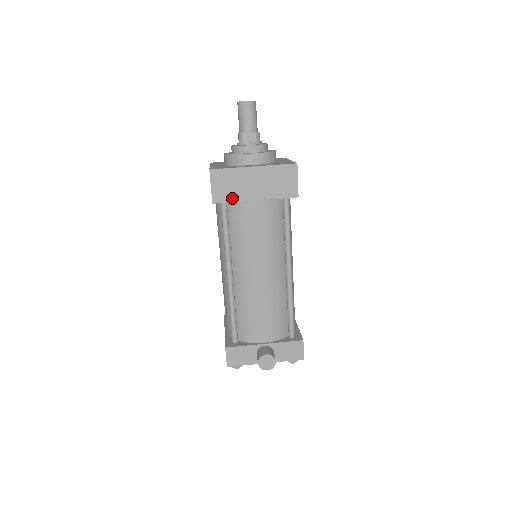
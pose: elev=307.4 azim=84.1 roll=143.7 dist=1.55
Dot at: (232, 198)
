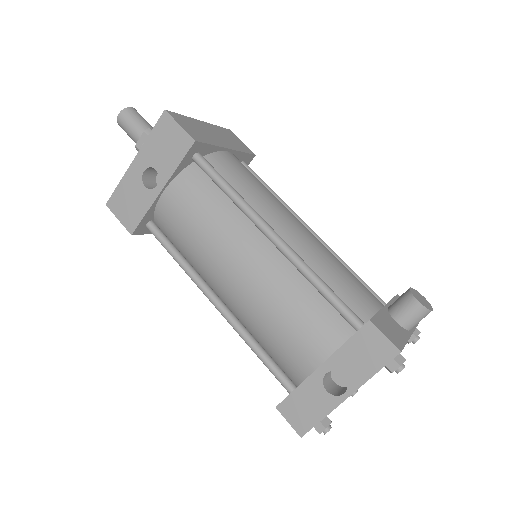
Dot at: (208, 141)
